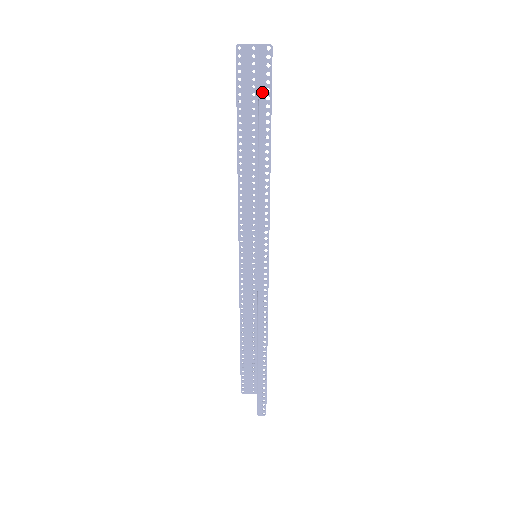
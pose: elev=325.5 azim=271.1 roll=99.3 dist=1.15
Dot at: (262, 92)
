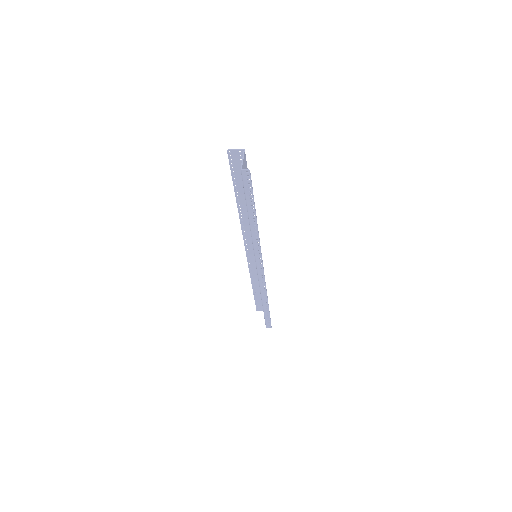
Dot at: (246, 192)
